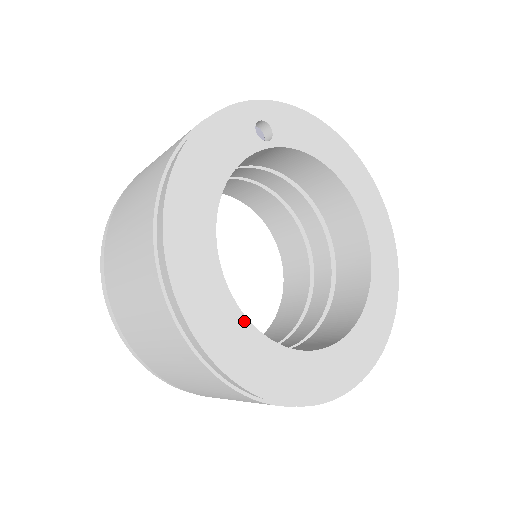
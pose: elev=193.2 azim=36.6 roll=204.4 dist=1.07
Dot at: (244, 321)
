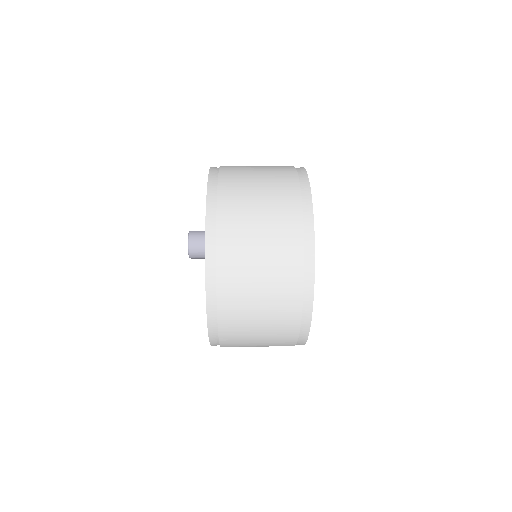
Dot at: occluded
